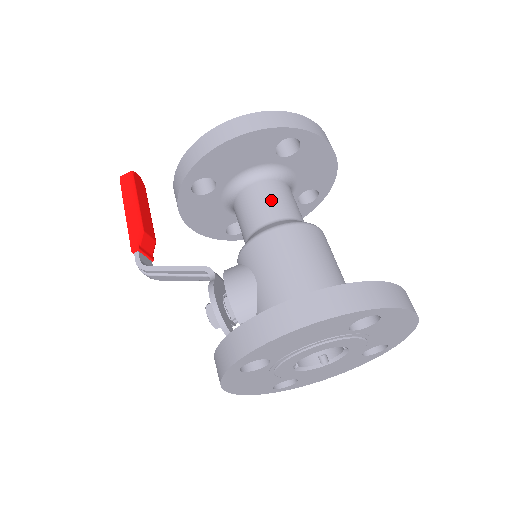
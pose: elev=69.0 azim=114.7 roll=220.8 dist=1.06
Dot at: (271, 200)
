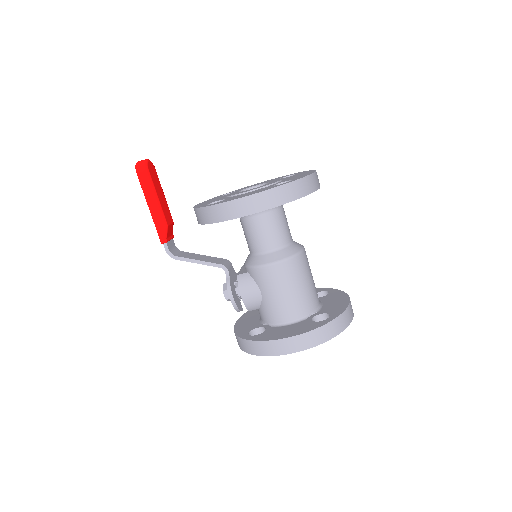
Dot at: (271, 232)
